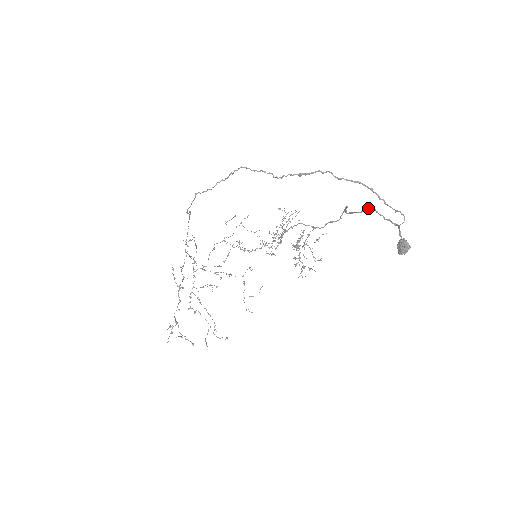
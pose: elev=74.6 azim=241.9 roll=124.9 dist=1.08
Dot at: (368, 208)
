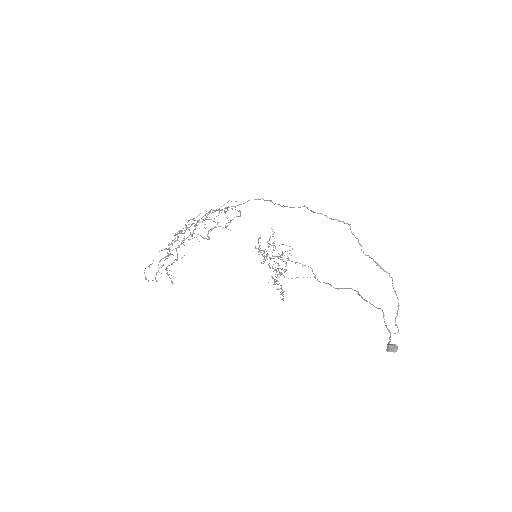
Dot at: occluded
